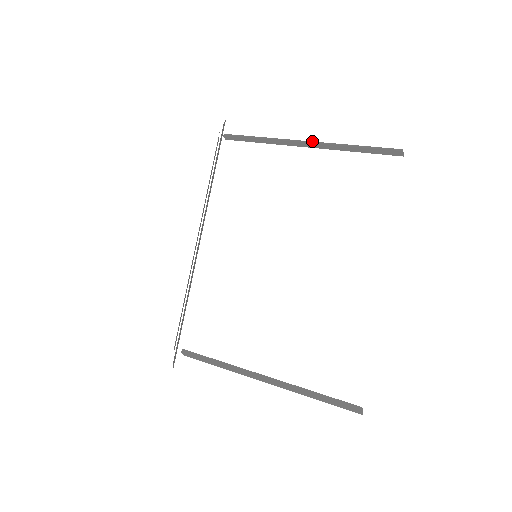
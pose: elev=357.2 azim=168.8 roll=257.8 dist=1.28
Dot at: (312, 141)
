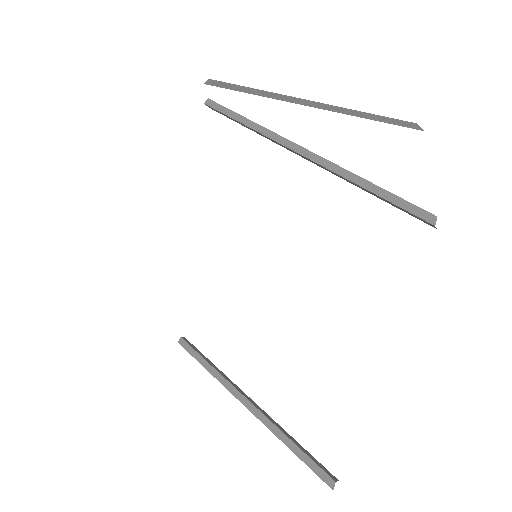
Dot at: occluded
